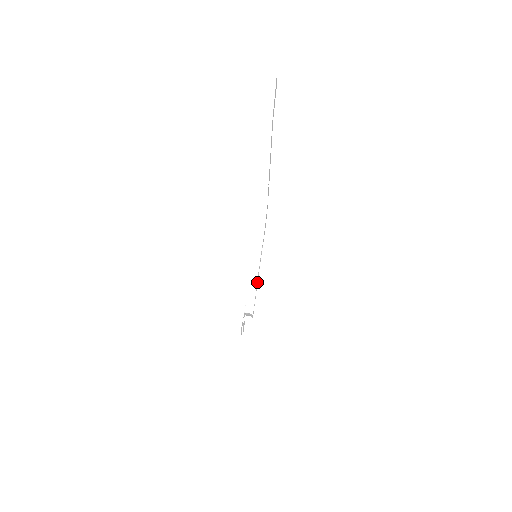
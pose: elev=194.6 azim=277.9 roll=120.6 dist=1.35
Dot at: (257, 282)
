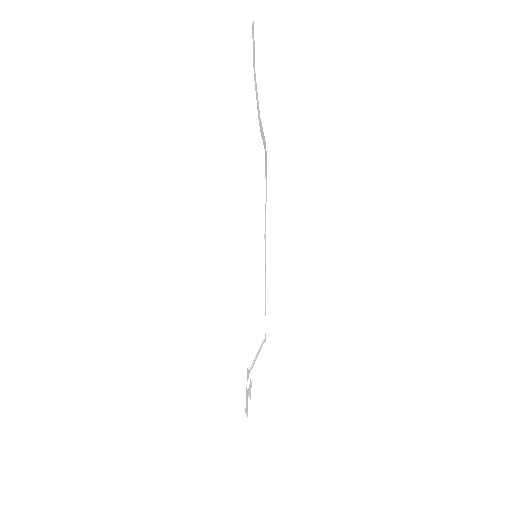
Dot at: (265, 279)
